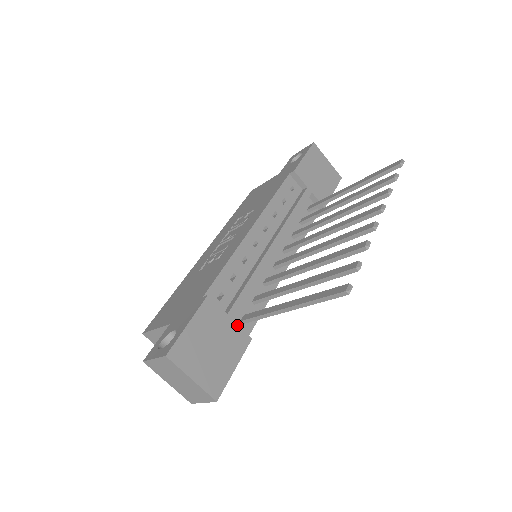
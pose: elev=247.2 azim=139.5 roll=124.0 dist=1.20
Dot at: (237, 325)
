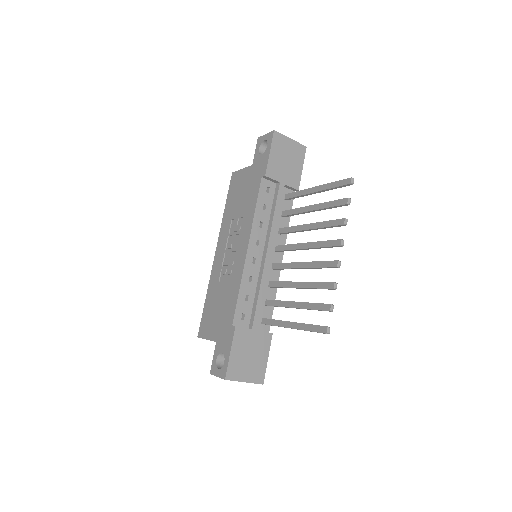
Dot at: (260, 332)
